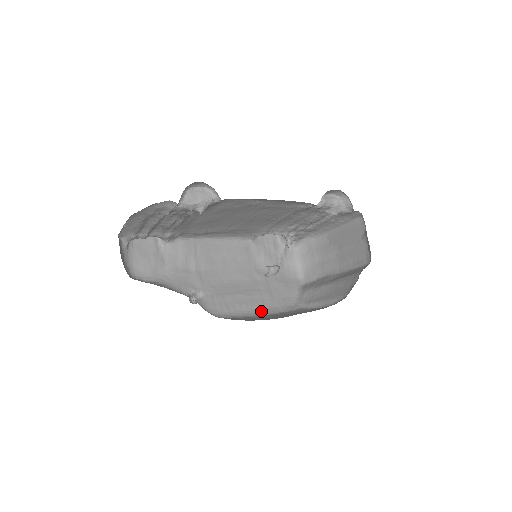
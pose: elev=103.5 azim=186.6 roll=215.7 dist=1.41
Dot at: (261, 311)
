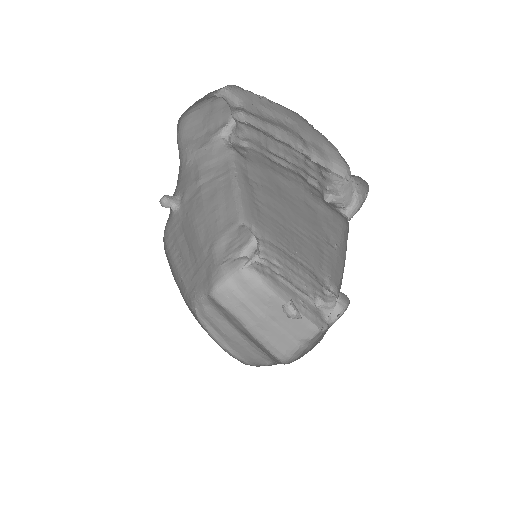
Dot at: (179, 278)
